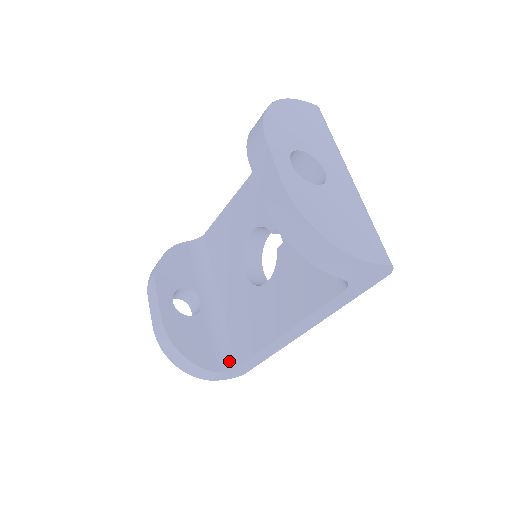
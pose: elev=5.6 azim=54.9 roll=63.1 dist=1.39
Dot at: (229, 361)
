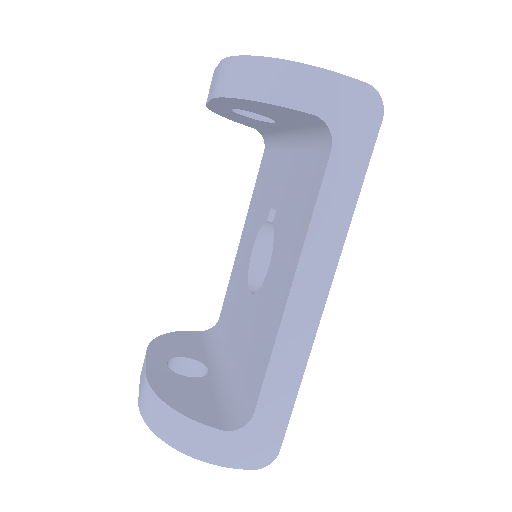
Dot at: (243, 415)
